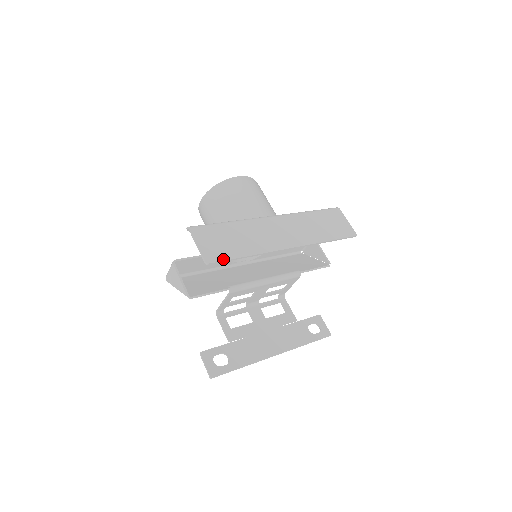
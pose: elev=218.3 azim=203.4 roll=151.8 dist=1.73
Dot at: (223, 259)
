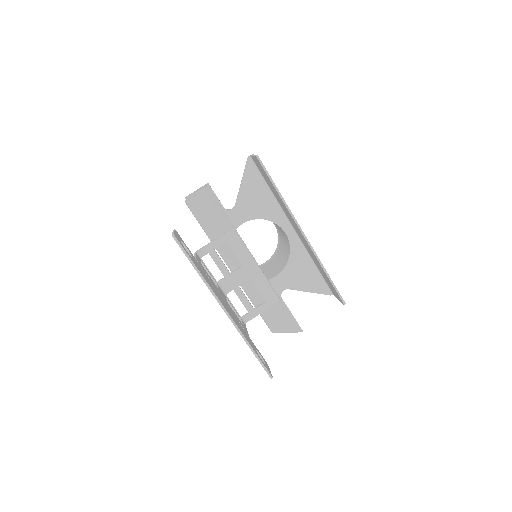
Dot at: (266, 170)
